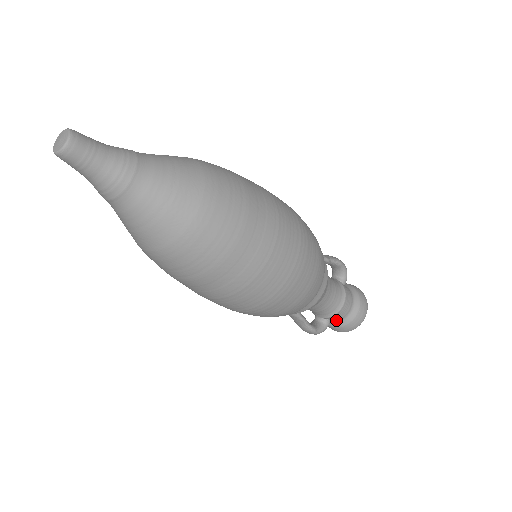
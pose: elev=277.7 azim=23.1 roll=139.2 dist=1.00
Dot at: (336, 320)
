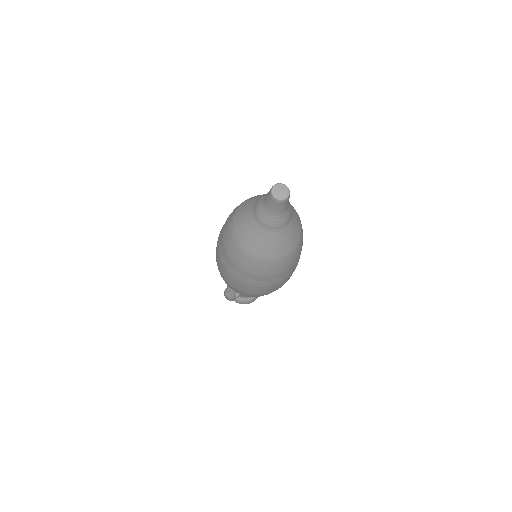
Dot at: (242, 296)
